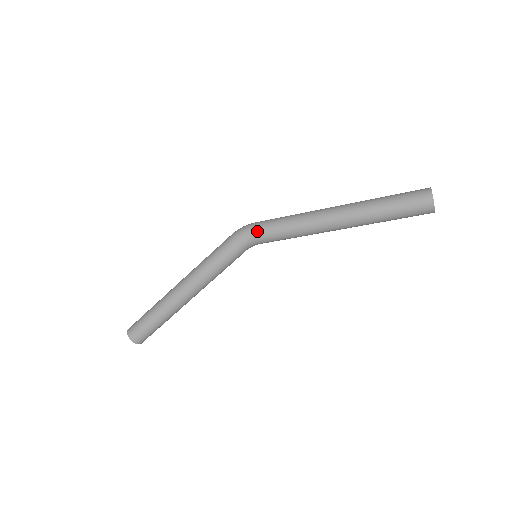
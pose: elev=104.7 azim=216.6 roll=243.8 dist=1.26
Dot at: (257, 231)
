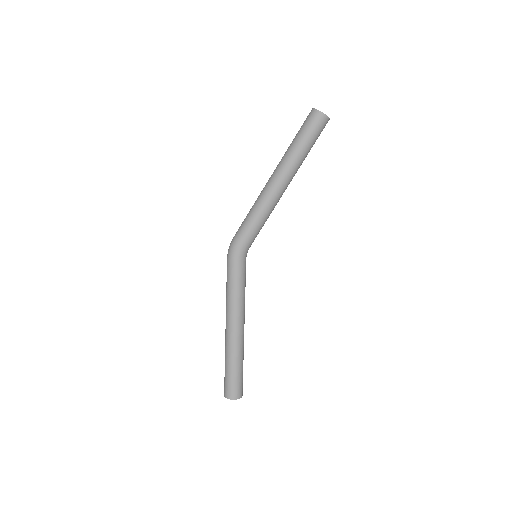
Dot at: (242, 239)
